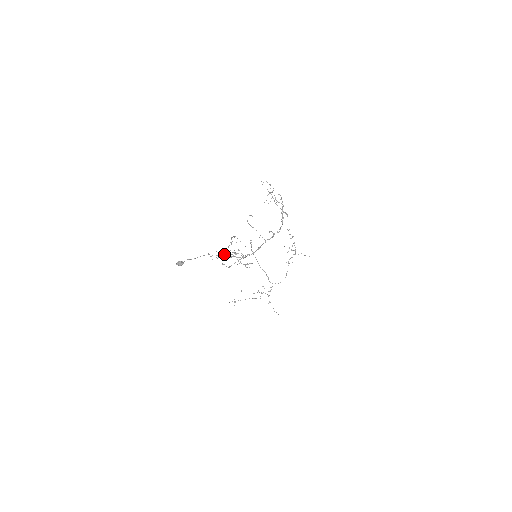
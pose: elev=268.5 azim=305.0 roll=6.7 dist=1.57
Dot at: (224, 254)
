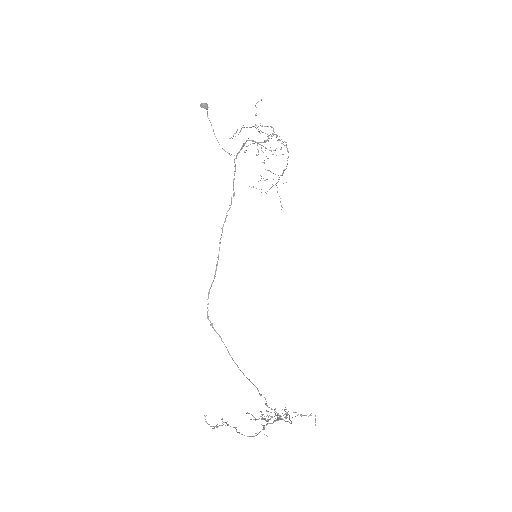
Dot at: (247, 127)
